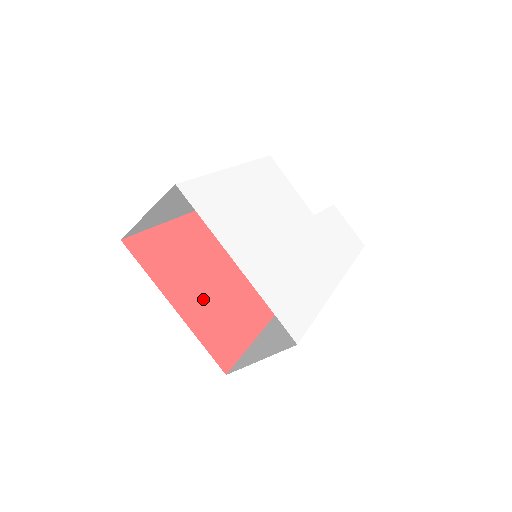
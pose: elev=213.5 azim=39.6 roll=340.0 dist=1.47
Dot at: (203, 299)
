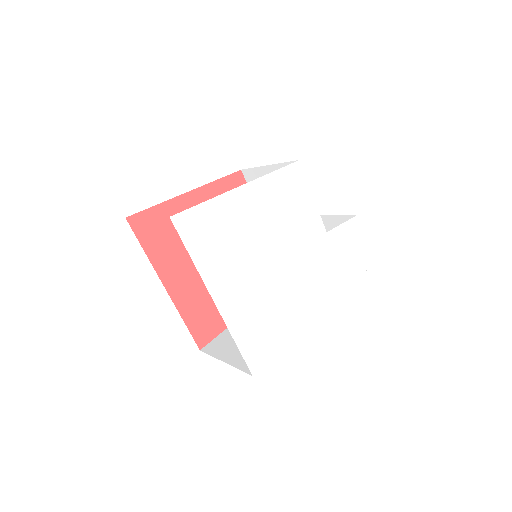
Dot at: (197, 279)
